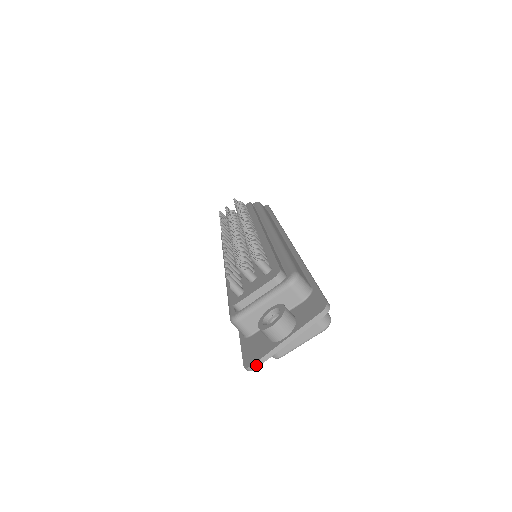
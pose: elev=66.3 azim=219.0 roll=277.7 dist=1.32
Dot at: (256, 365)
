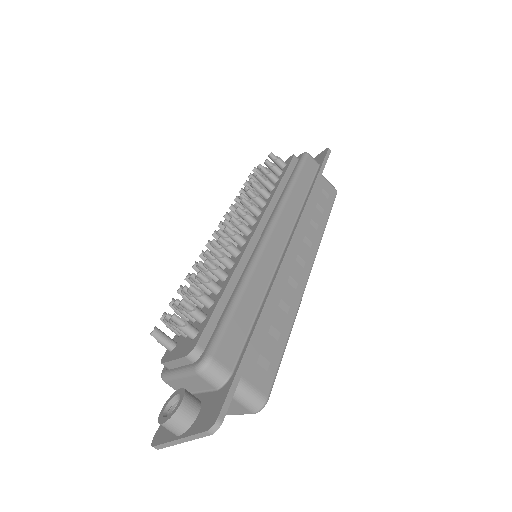
Dot at: (157, 447)
